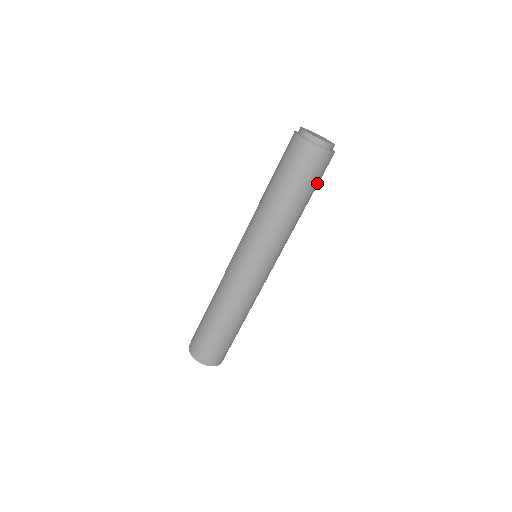
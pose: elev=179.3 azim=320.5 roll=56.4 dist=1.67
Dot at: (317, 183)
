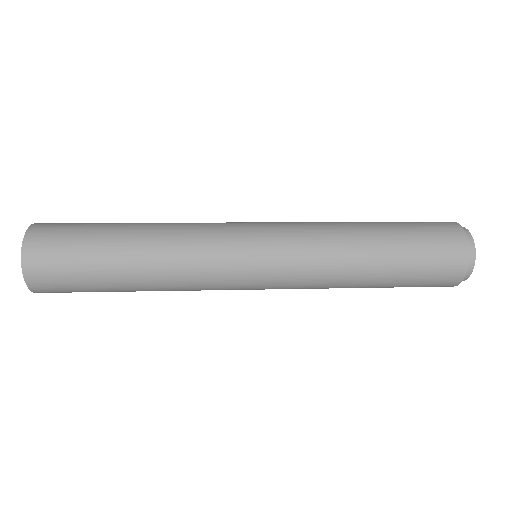
Dot at: (411, 284)
